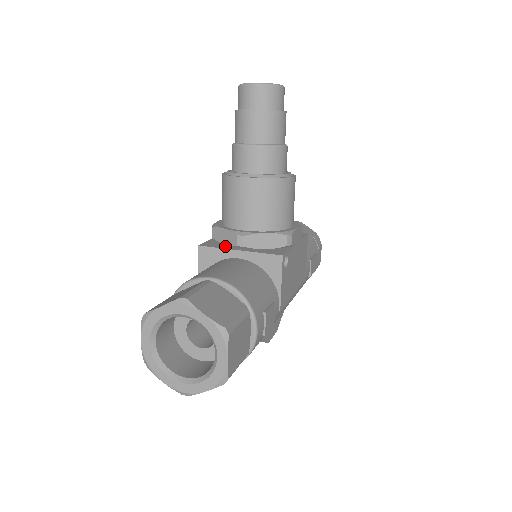
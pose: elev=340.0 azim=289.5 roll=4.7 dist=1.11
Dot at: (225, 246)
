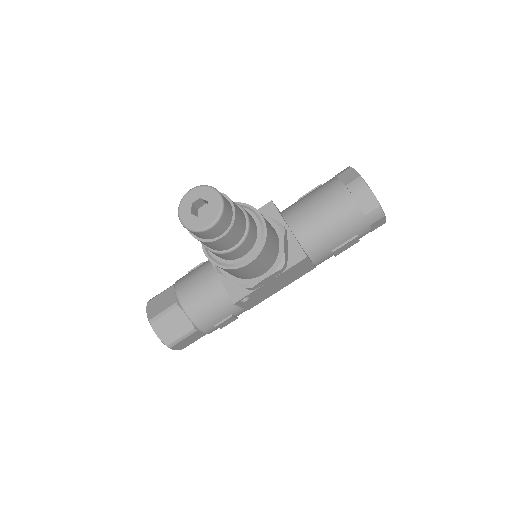
Dot at: occluded
